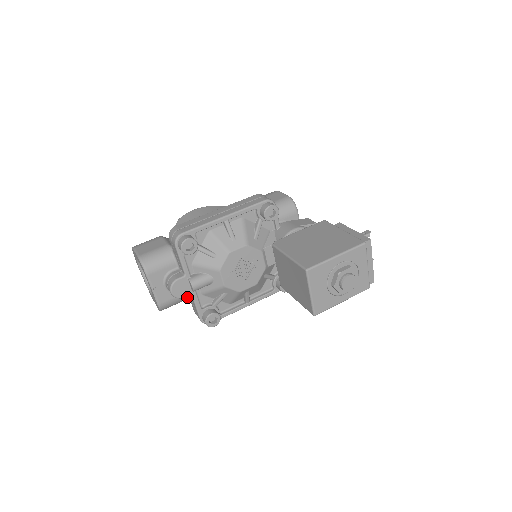
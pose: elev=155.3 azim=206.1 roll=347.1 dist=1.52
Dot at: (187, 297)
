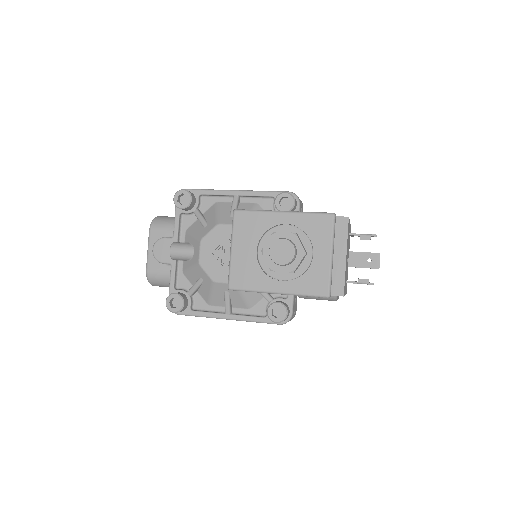
Dot at: occluded
